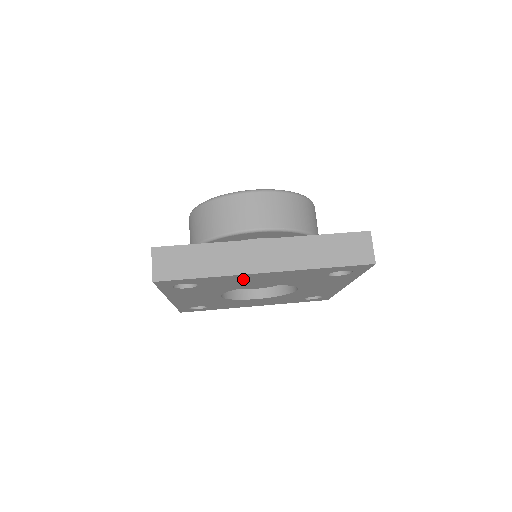
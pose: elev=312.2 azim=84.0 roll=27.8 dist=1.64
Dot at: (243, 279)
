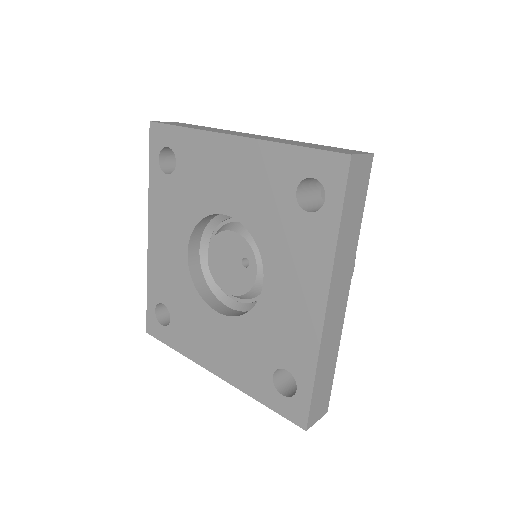
Dot at: (212, 160)
